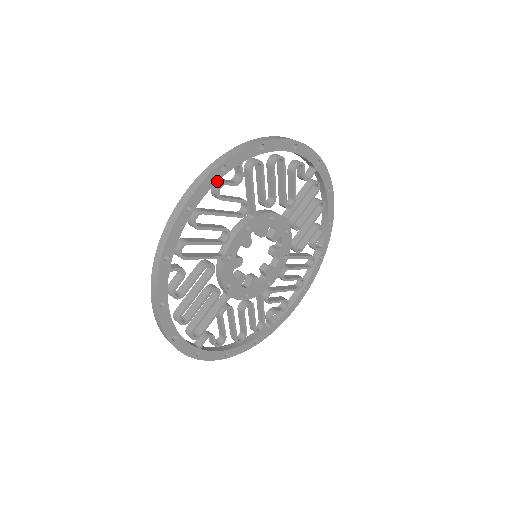
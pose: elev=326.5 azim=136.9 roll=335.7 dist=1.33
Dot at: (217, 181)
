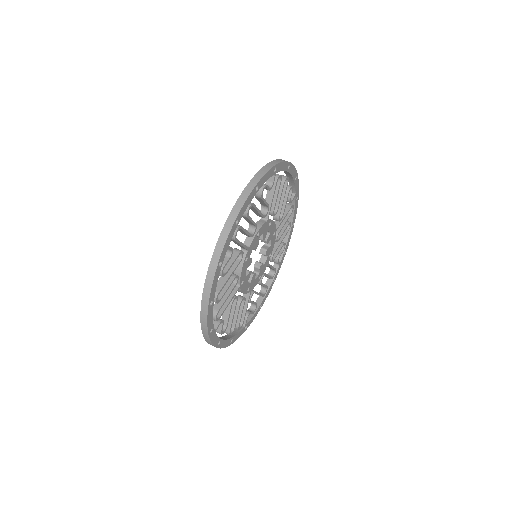
Dot at: (219, 273)
